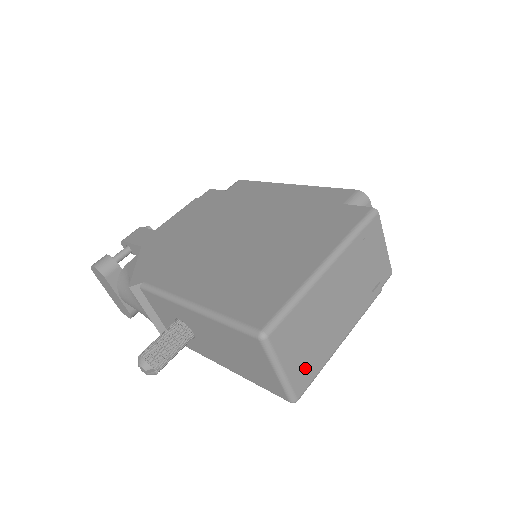
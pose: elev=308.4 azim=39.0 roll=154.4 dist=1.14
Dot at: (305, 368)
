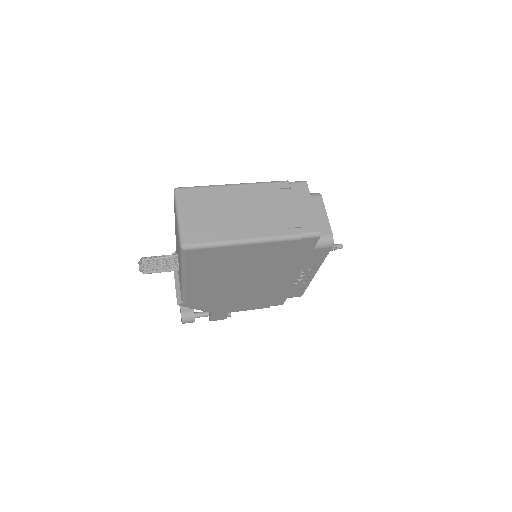
Dot at: (200, 229)
